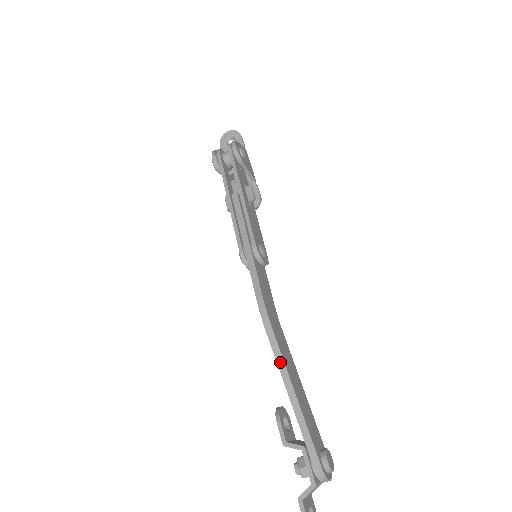
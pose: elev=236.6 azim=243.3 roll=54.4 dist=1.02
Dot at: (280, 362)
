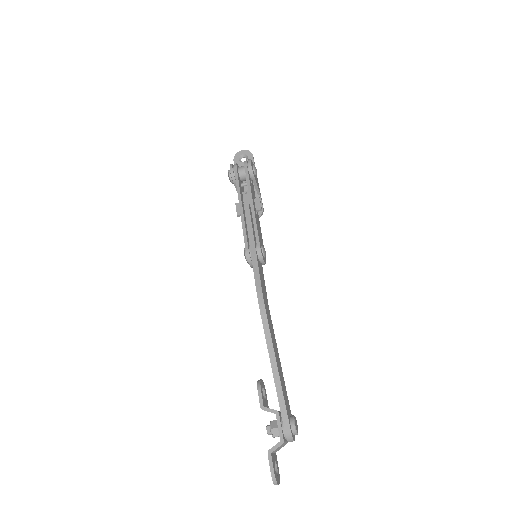
Dot at: (269, 341)
